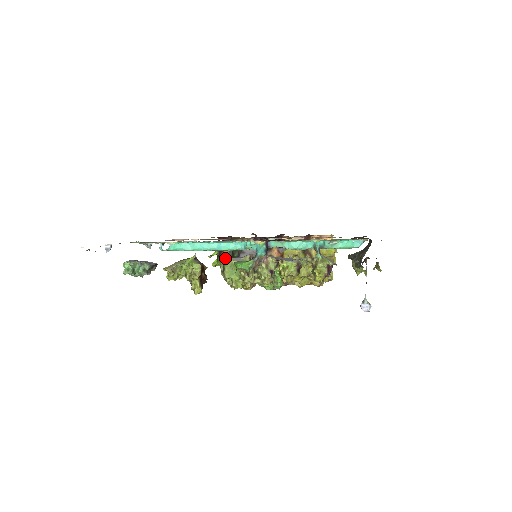
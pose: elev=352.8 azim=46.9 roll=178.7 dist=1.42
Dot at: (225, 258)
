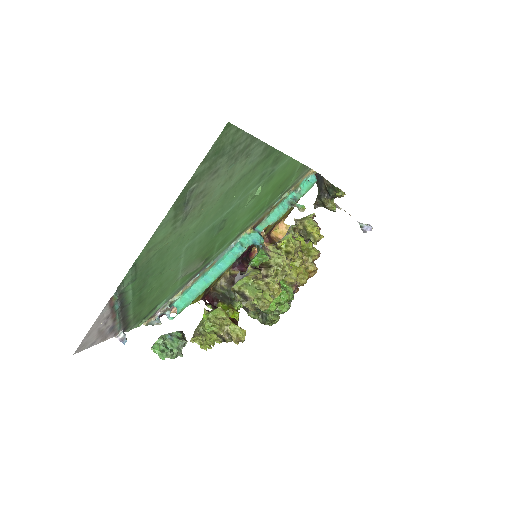
Dot at: (233, 285)
